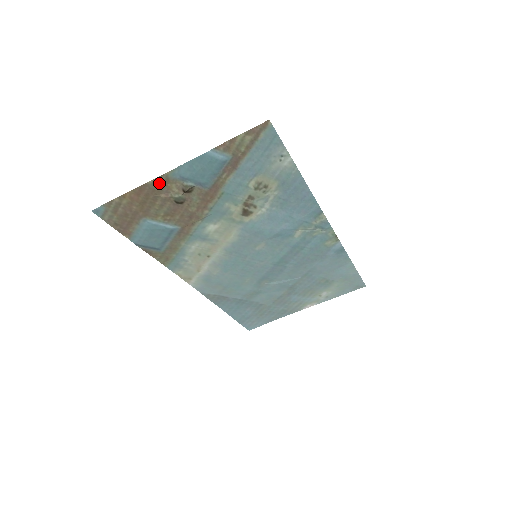
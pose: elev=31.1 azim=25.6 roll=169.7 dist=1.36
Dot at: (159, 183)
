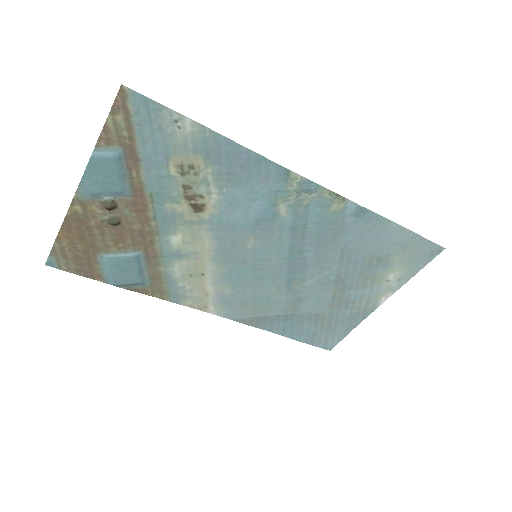
Dot at: (78, 210)
